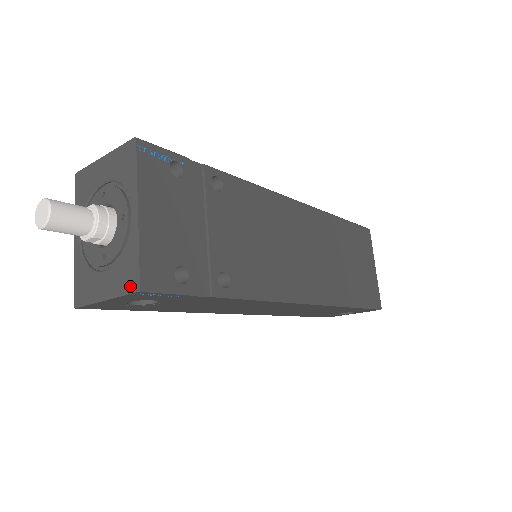
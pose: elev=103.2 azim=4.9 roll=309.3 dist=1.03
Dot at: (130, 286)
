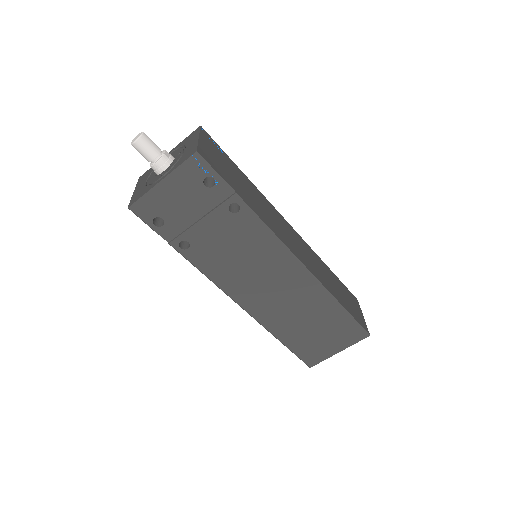
Dot at: (132, 201)
